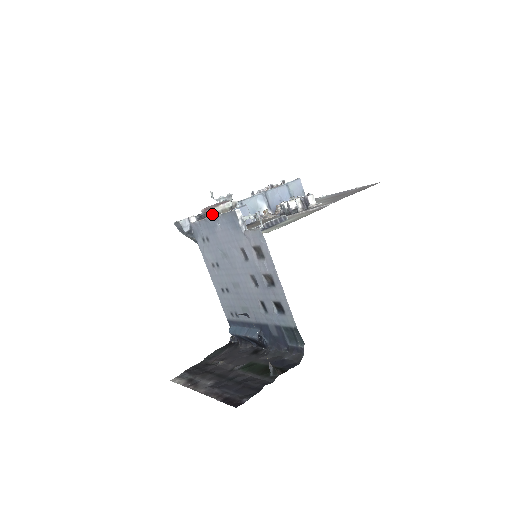
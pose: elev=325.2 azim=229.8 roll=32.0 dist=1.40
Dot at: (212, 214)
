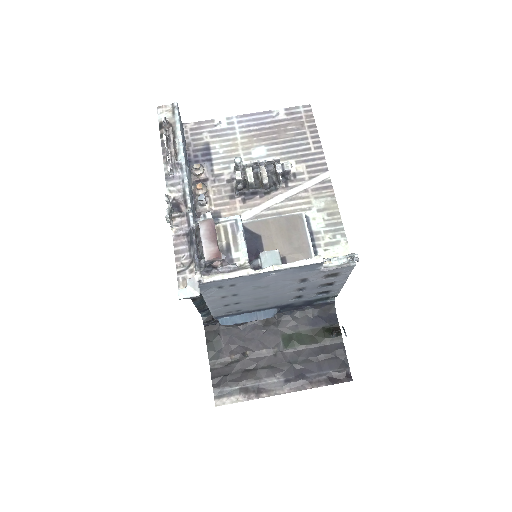
Dot at: (220, 255)
